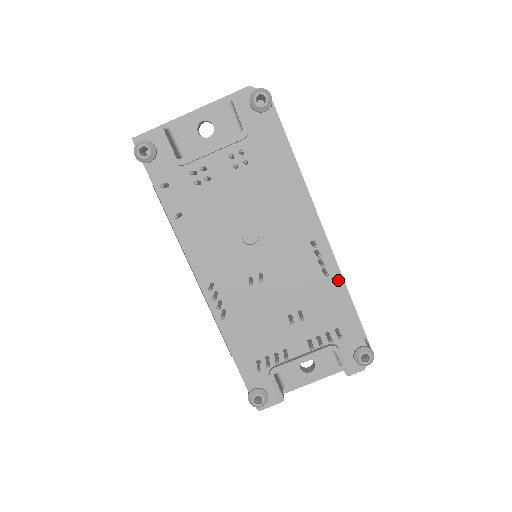
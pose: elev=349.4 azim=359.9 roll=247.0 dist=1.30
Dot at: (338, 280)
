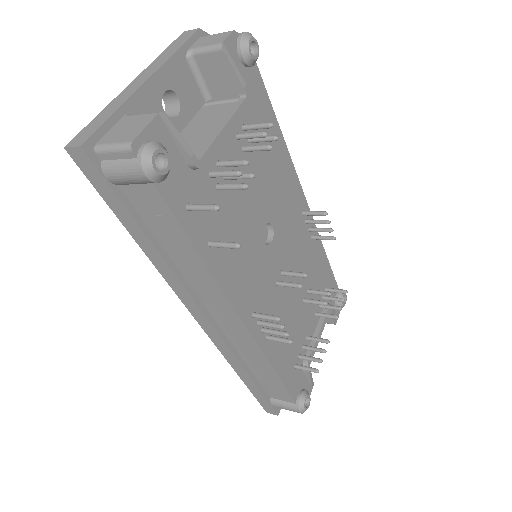
Dot at: (320, 241)
